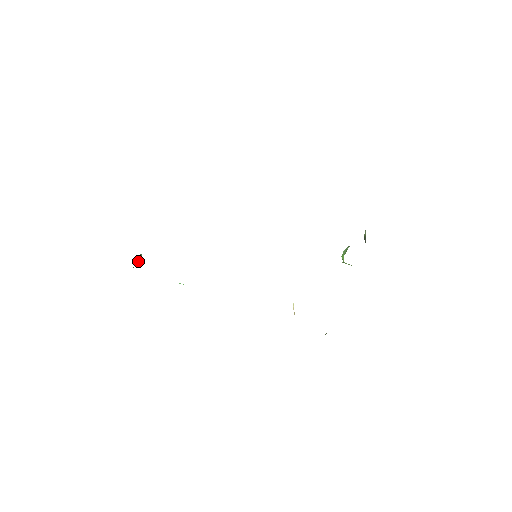
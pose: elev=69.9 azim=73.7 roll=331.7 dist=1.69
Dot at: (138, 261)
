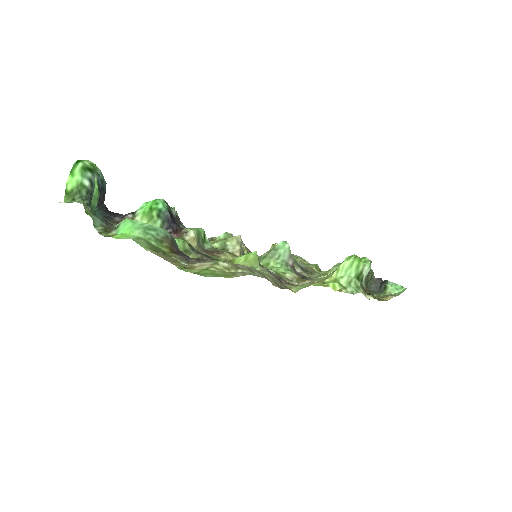
Dot at: occluded
